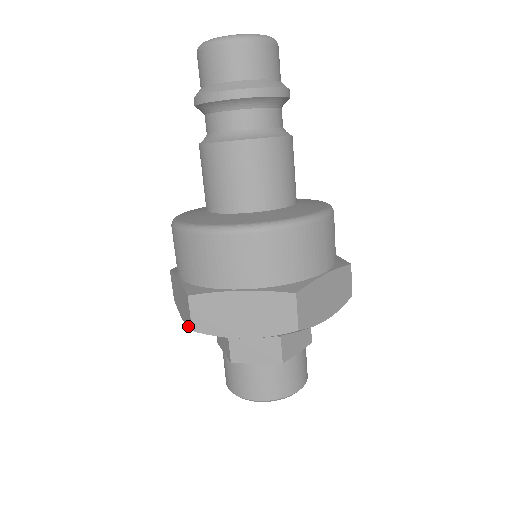
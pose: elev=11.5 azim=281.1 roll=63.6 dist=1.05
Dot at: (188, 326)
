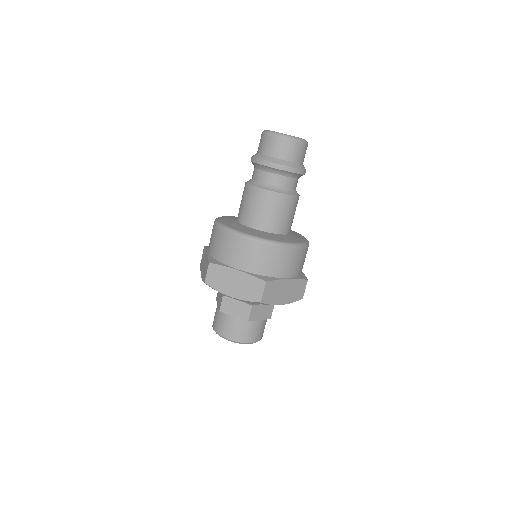
Dot at: (249, 300)
